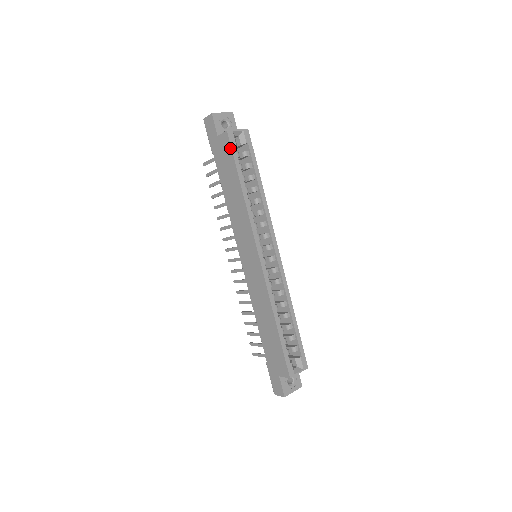
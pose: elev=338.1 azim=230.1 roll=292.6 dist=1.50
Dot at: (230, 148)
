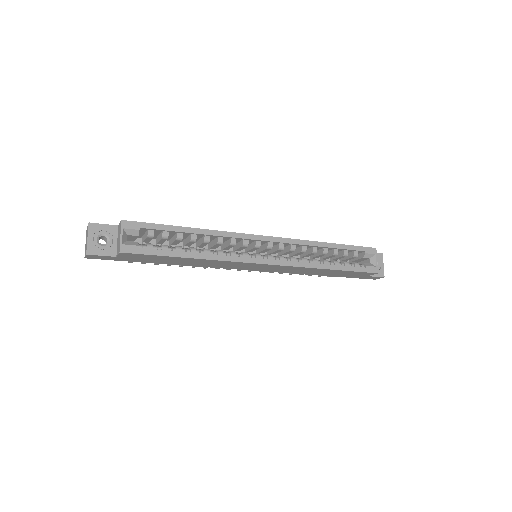
Dot at: (141, 255)
